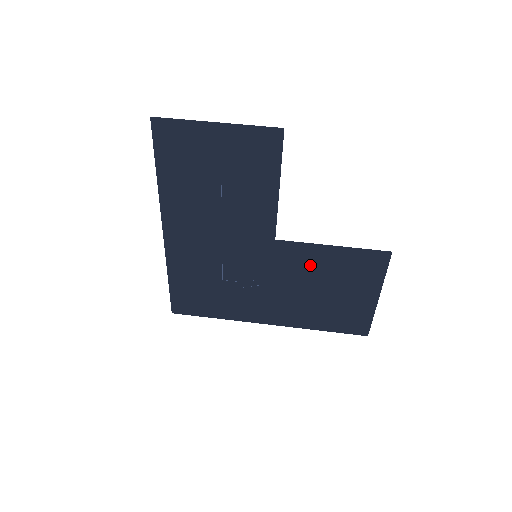
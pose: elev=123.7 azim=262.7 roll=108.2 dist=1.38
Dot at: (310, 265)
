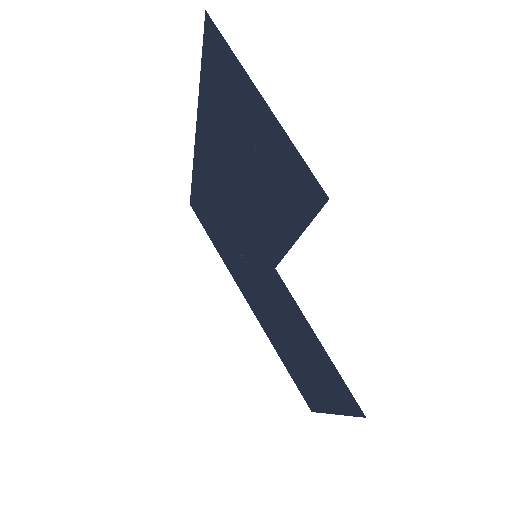
Dot at: (294, 321)
